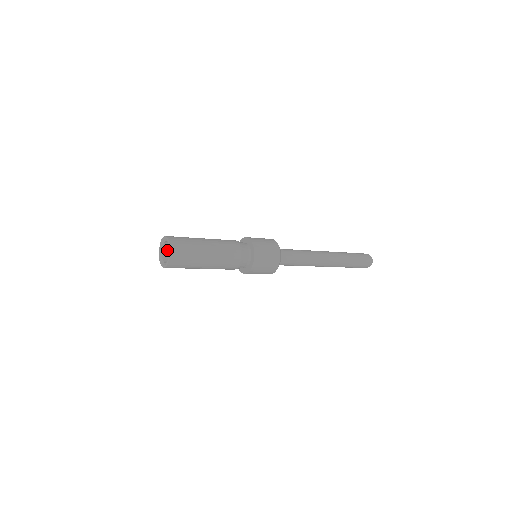
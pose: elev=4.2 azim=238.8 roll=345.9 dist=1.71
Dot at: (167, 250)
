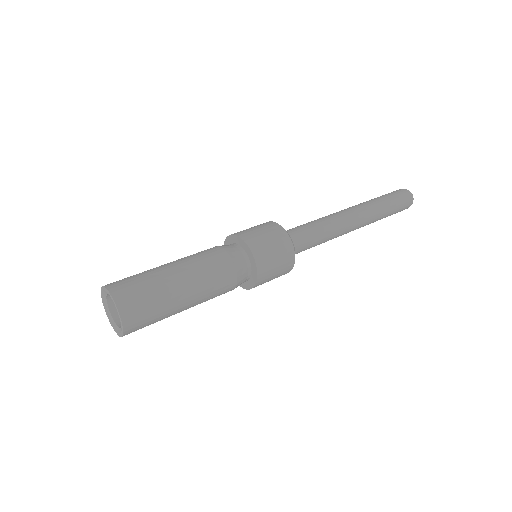
Dot at: occluded
